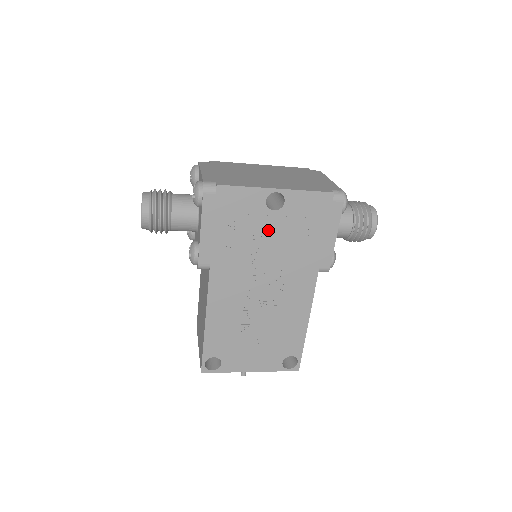
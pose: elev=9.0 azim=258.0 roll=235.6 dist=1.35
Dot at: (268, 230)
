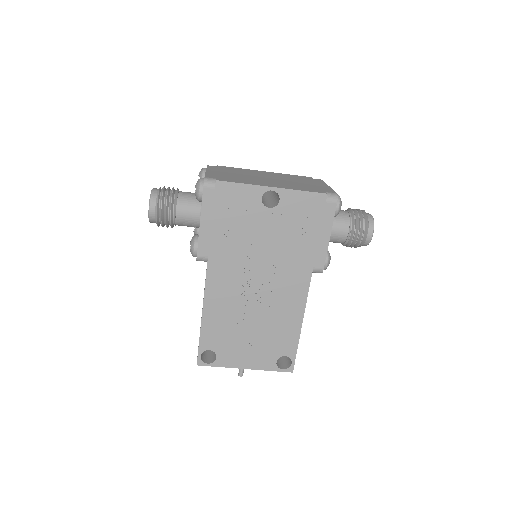
Dot at: (263, 227)
